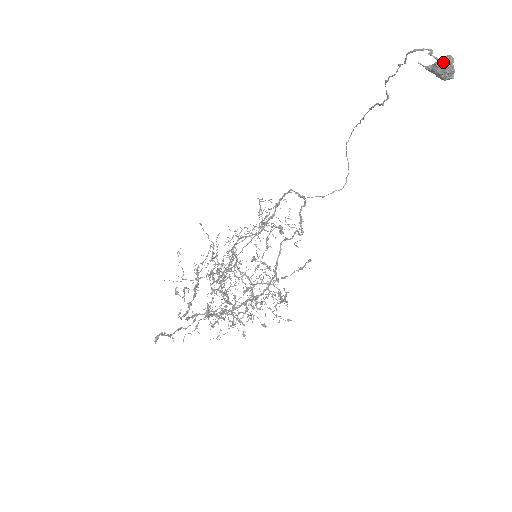
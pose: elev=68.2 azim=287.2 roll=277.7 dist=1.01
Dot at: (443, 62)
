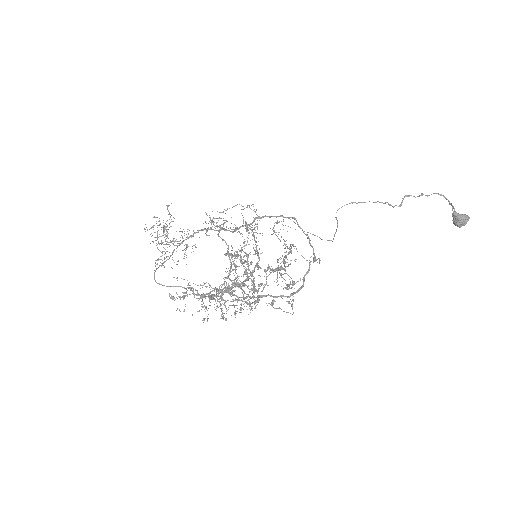
Dot at: (465, 217)
